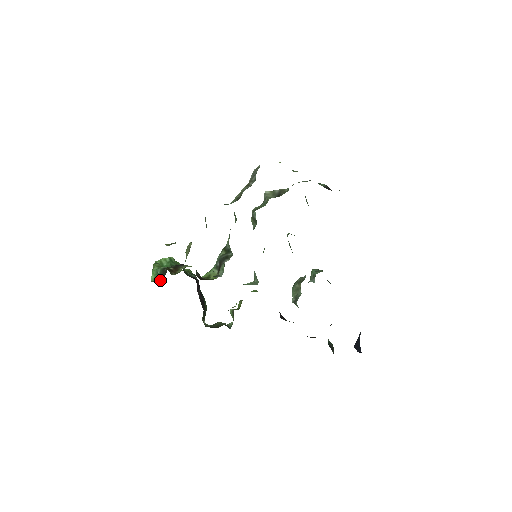
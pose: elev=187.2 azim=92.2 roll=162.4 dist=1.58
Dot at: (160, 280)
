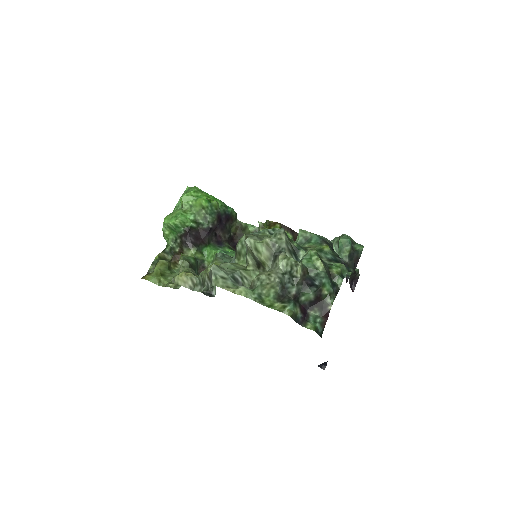
Dot at: occluded
